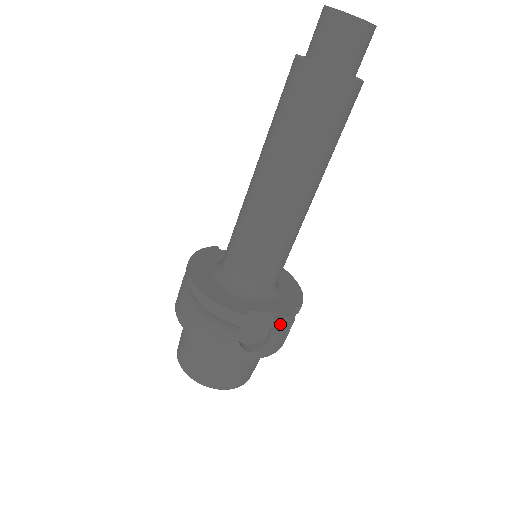
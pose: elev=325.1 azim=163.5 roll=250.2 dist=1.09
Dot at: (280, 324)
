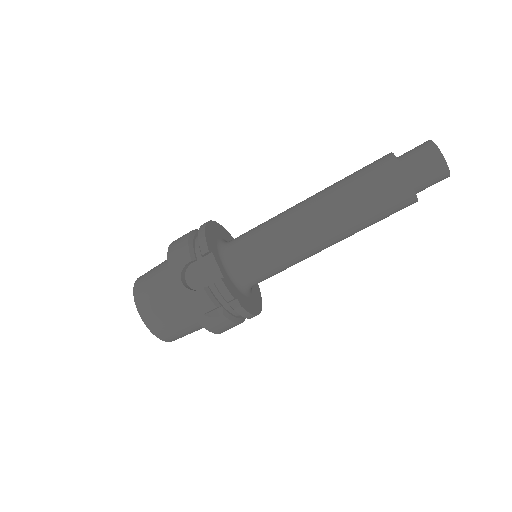
Dot at: (217, 285)
